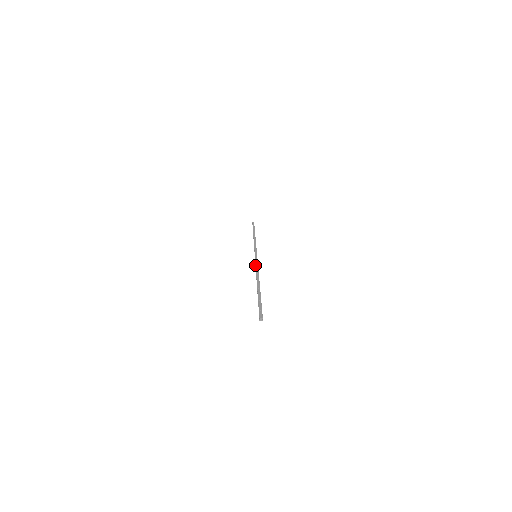
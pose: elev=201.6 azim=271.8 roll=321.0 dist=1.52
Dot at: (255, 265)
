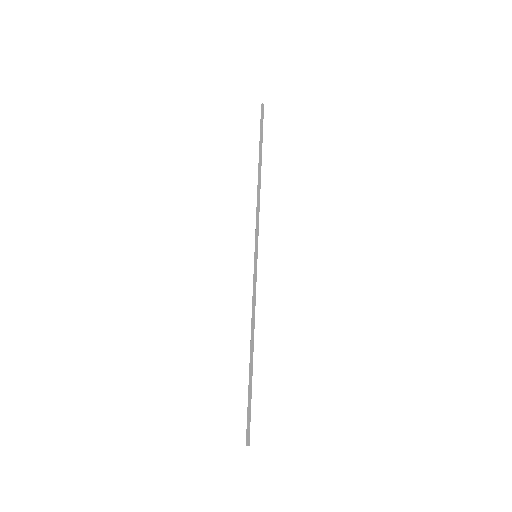
Dot at: (253, 288)
